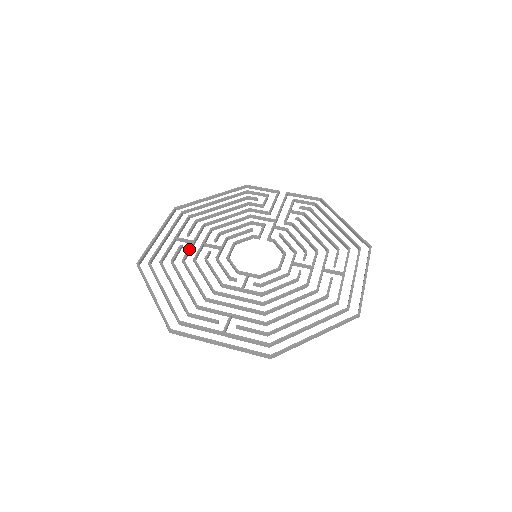
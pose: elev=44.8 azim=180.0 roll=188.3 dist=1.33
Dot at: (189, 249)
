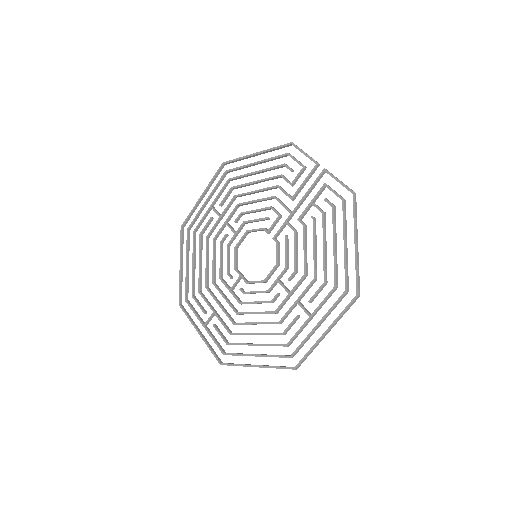
Dot at: (214, 226)
